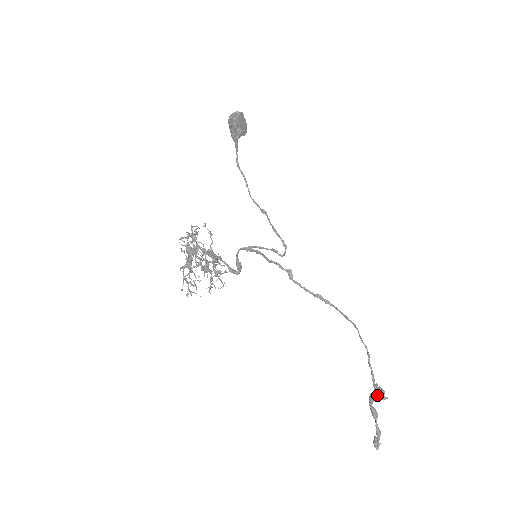
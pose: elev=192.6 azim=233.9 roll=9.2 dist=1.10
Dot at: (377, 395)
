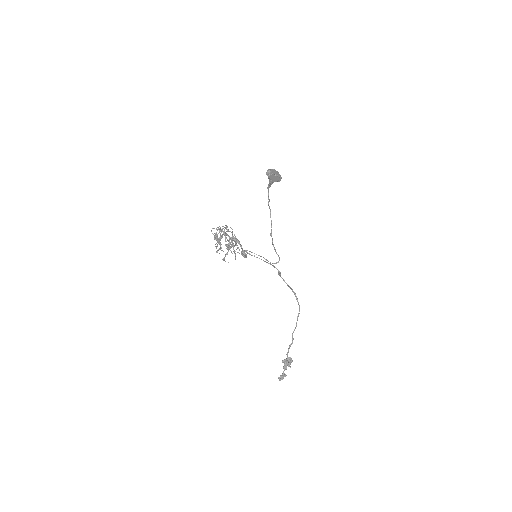
Dot at: (286, 362)
